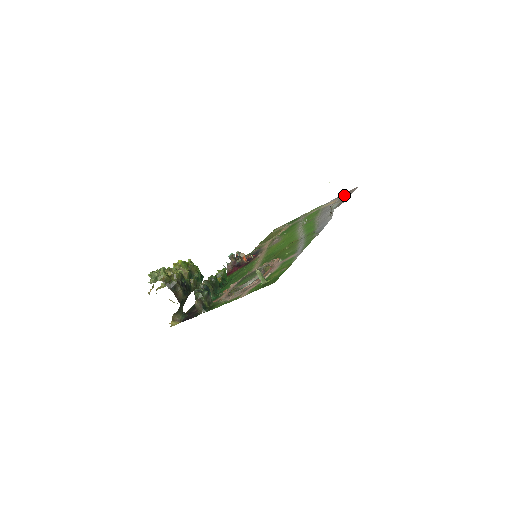
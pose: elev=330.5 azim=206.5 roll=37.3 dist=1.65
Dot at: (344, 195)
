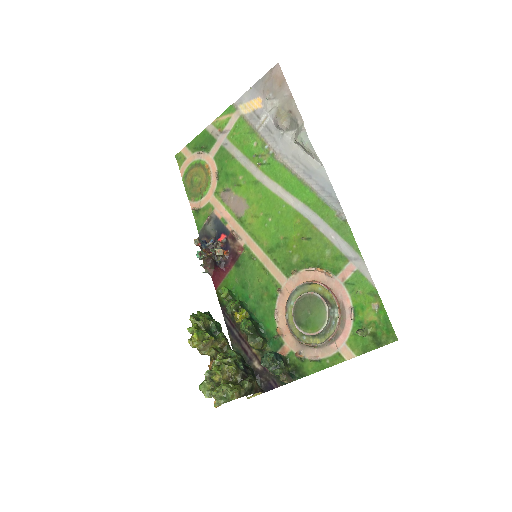
Dot at: (272, 91)
